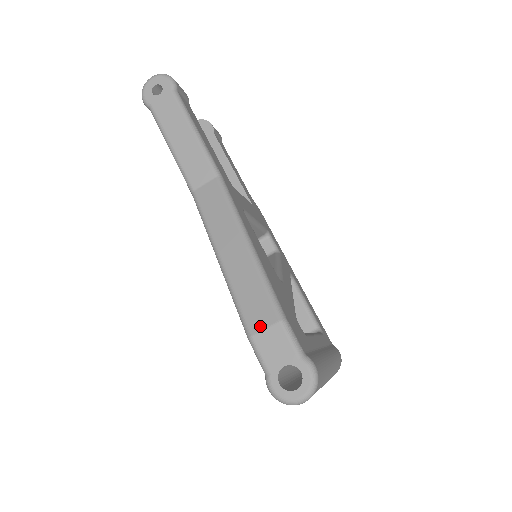
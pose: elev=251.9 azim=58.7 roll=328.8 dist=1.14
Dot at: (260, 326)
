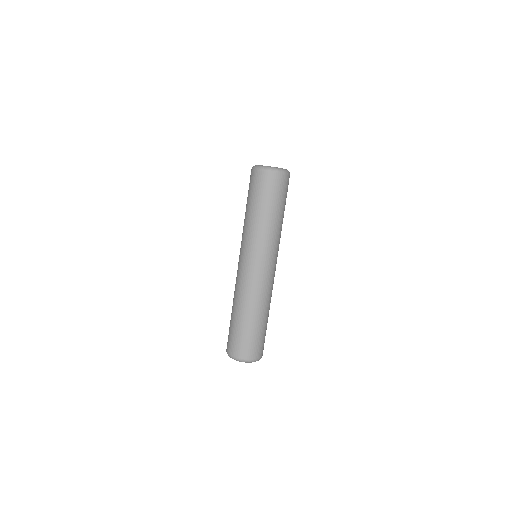
Dot at: occluded
